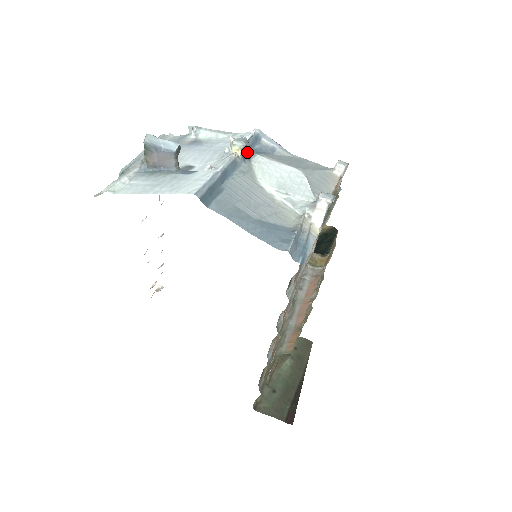
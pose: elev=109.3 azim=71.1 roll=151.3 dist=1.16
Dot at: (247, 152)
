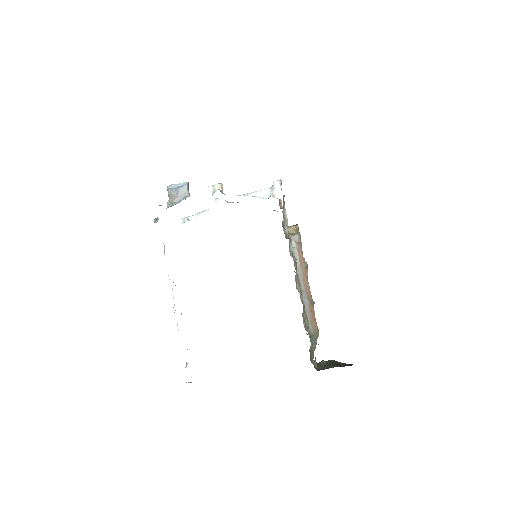
Dot at: occluded
